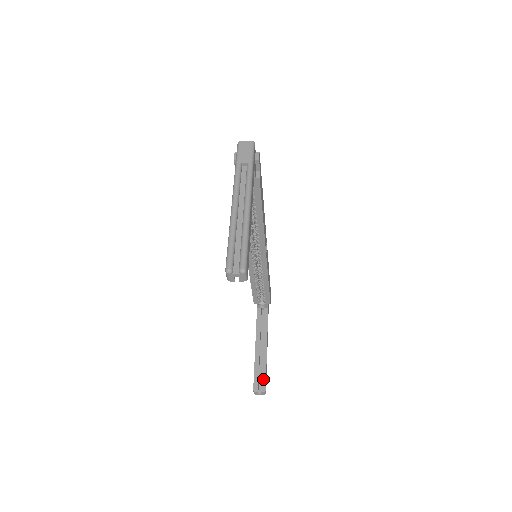
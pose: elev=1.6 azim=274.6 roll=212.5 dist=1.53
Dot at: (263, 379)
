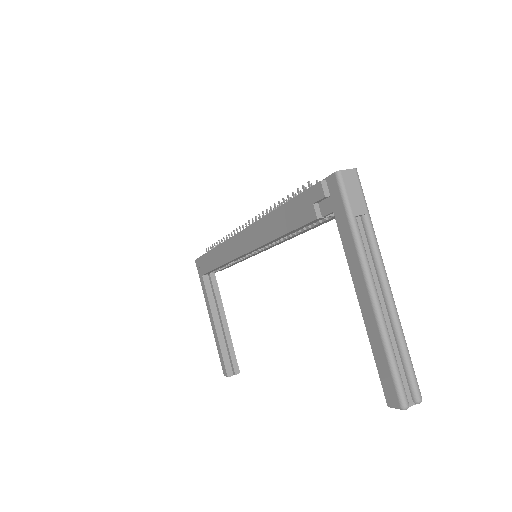
Dot at: (234, 360)
